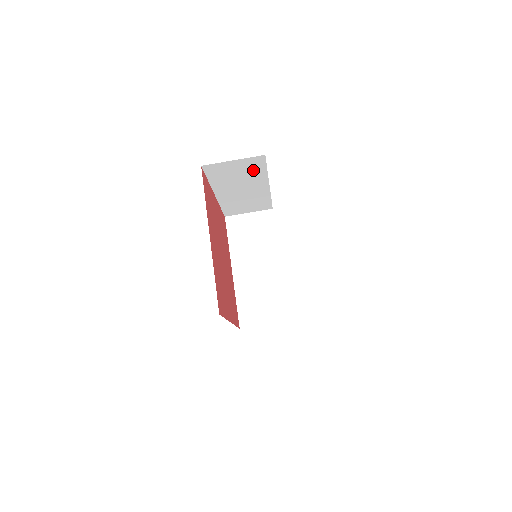
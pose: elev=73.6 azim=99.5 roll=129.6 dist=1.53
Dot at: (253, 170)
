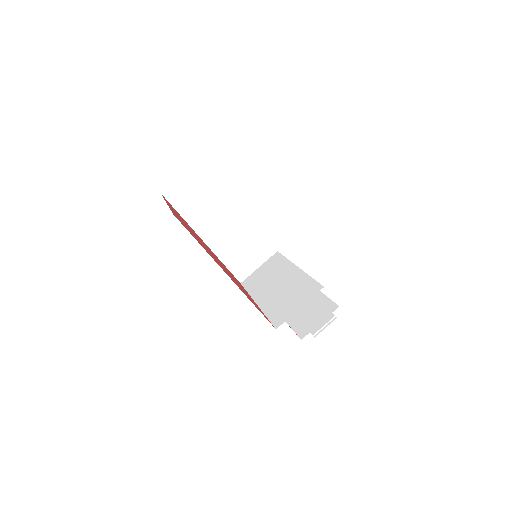
Dot at: (209, 186)
